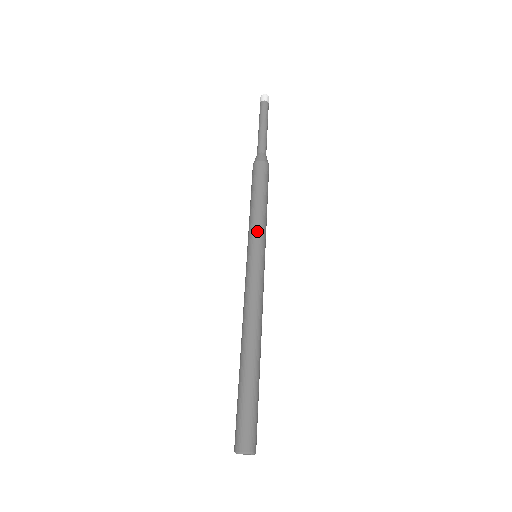
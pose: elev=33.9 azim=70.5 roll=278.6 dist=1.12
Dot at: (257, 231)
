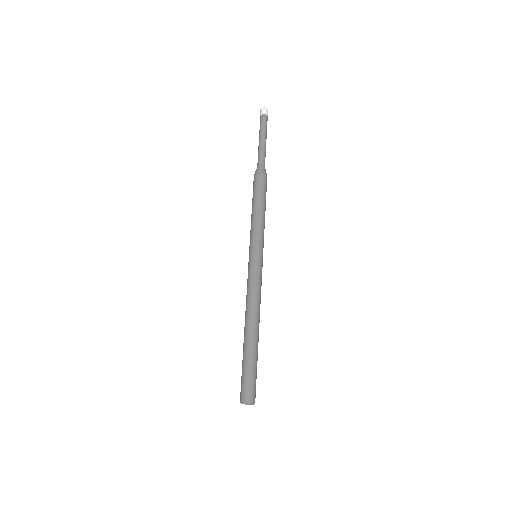
Dot at: (253, 237)
